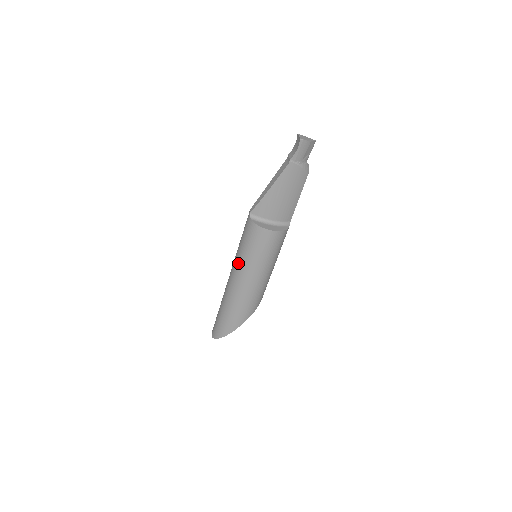
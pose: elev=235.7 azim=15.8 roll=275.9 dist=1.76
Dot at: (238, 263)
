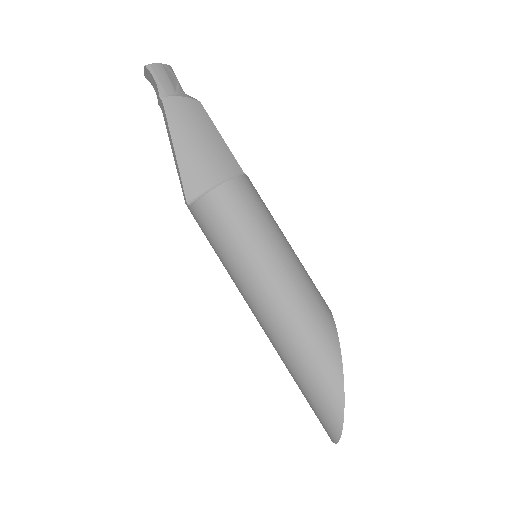
Dot at: (240, 278)
